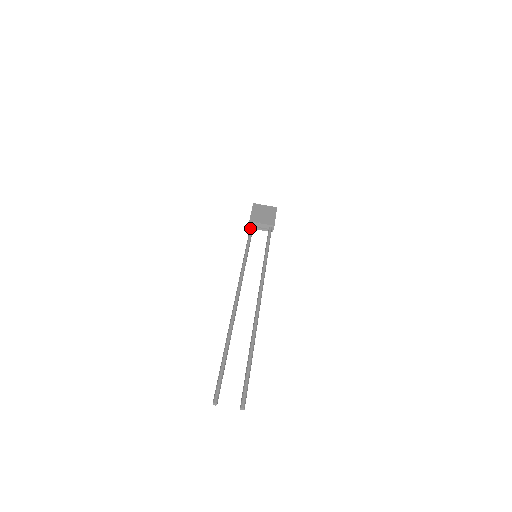
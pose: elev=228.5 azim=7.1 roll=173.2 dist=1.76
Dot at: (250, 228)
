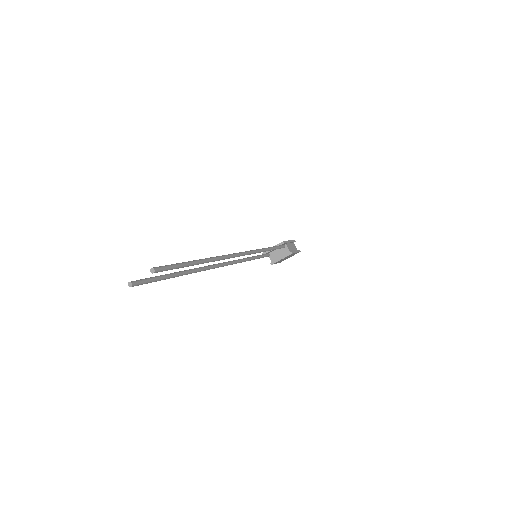
Dot at: occluded
